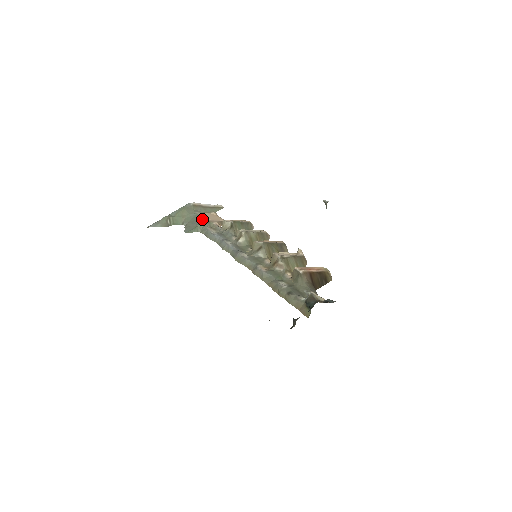
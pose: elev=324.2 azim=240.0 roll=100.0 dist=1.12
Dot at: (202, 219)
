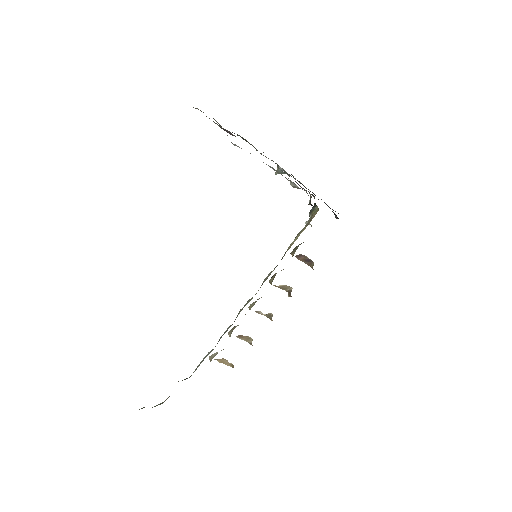
Dot at: occluded
